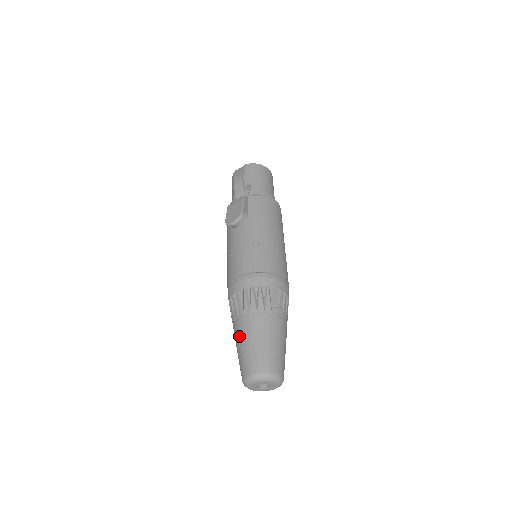
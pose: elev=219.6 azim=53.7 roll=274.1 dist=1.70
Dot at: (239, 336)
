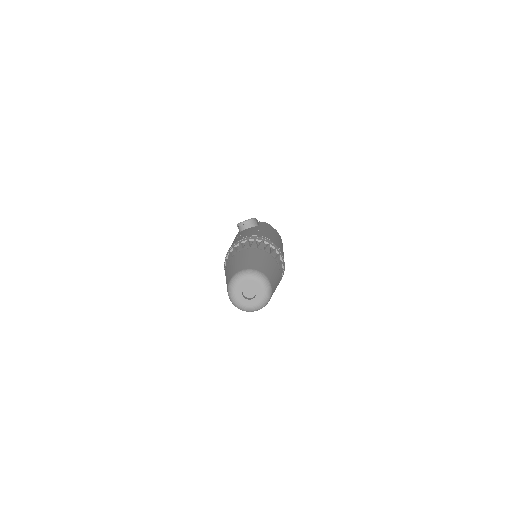
Dot at: (234, 260)
